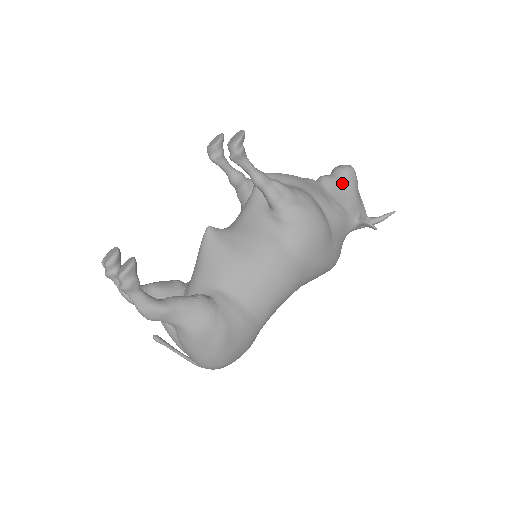
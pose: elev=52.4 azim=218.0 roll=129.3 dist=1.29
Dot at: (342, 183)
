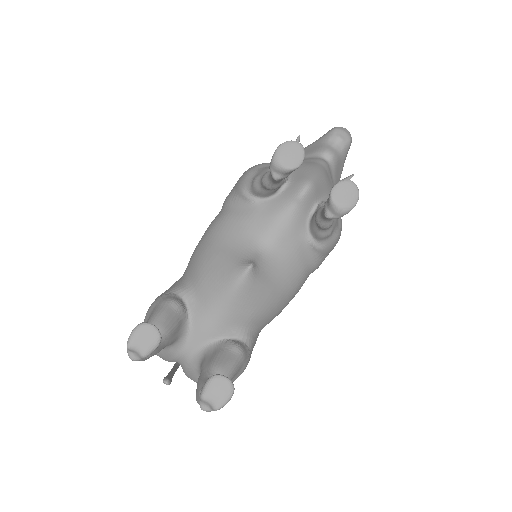
Dot at: (341, 161)
